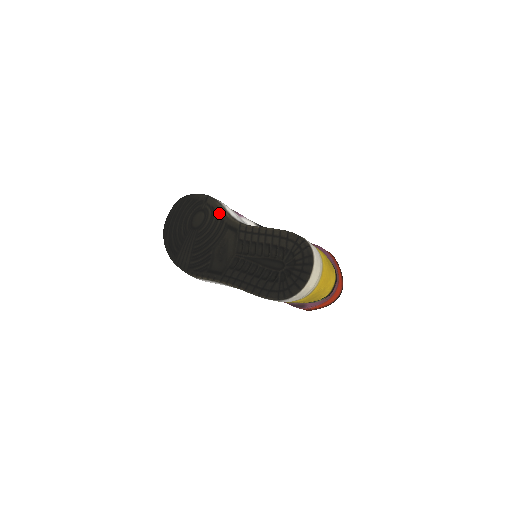
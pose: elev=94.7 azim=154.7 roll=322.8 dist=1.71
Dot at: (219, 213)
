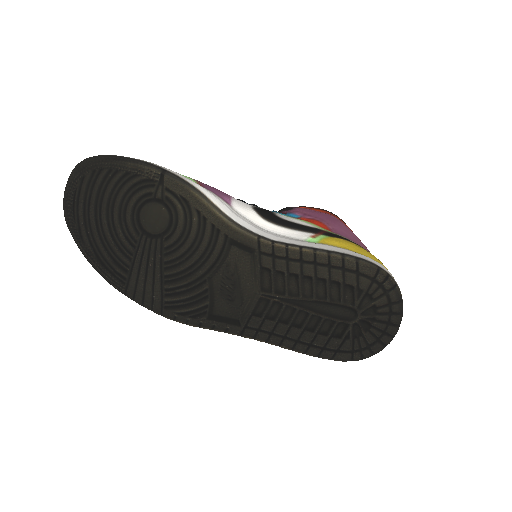
Dot at: (204, 214)
